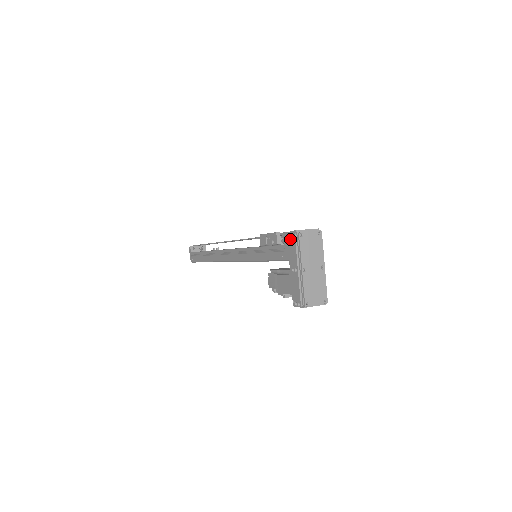
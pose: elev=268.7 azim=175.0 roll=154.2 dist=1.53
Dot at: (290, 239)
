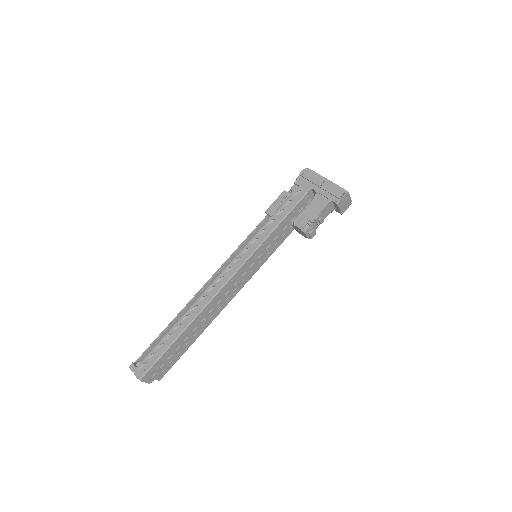
Dot at: (303, 175)
